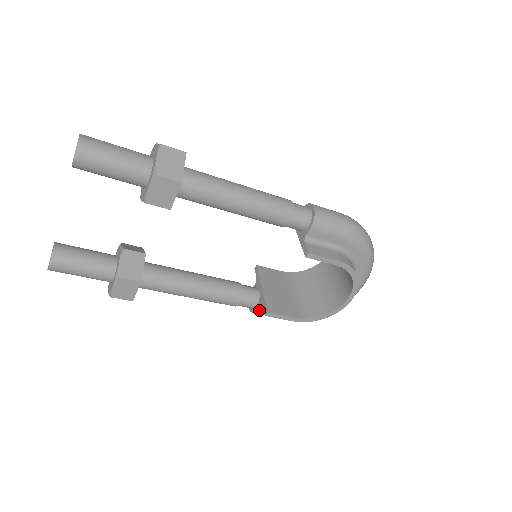
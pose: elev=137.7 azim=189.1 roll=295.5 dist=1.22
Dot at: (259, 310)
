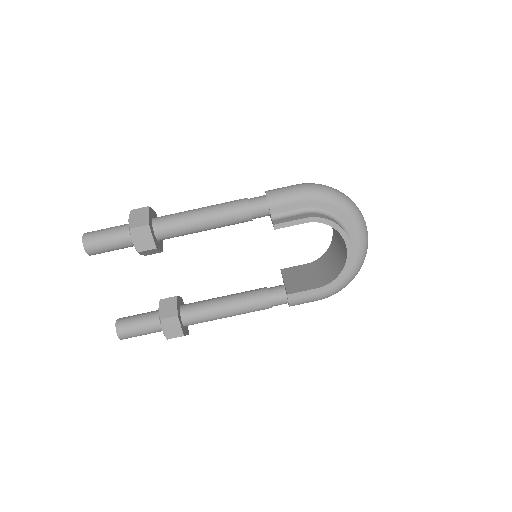
Dot at: (290, 300)
